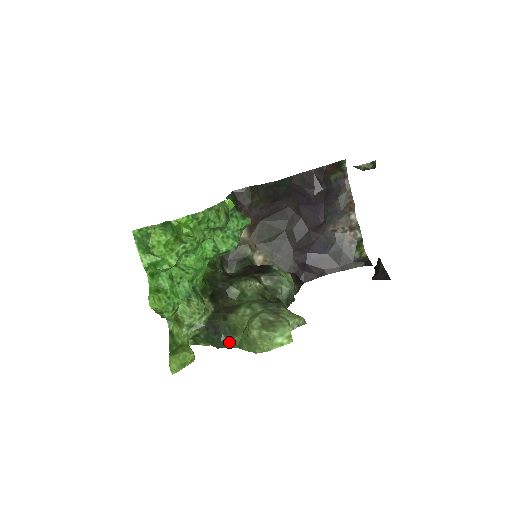
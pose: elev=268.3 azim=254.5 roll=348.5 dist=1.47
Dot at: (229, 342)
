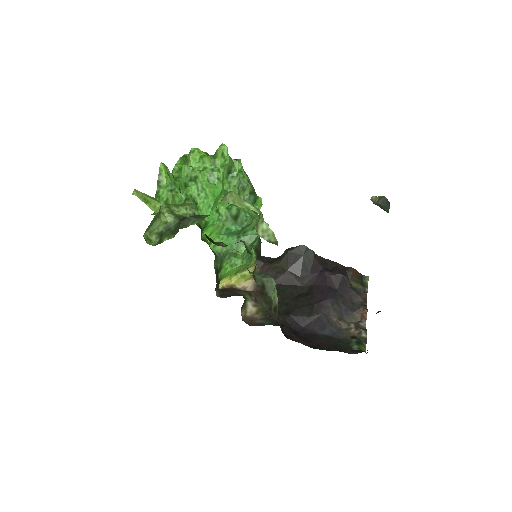
Dot at: (197, 218)
